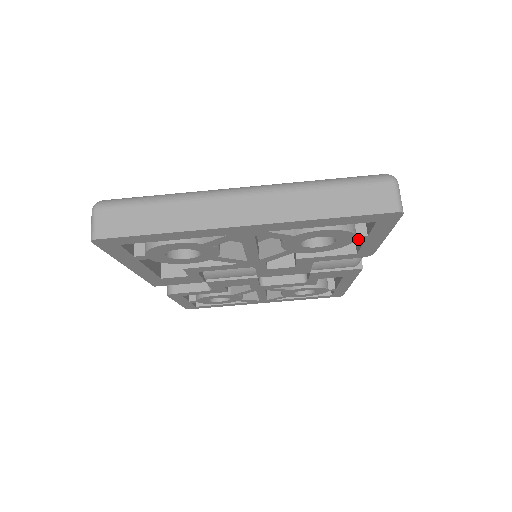
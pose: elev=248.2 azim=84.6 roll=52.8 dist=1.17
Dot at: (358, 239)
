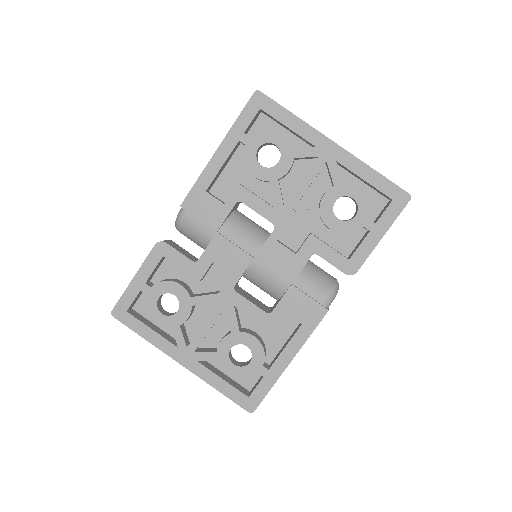
Dot at: (367, 225)
